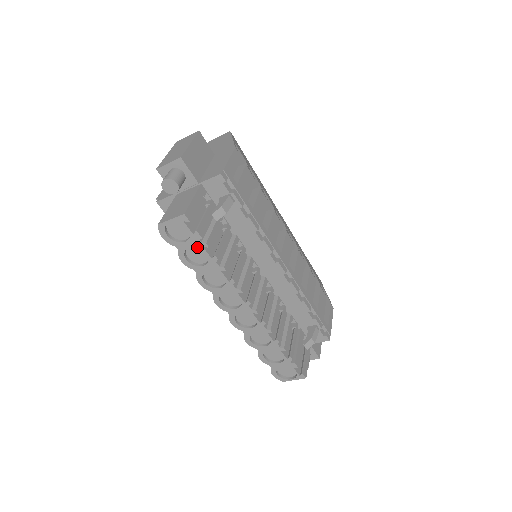
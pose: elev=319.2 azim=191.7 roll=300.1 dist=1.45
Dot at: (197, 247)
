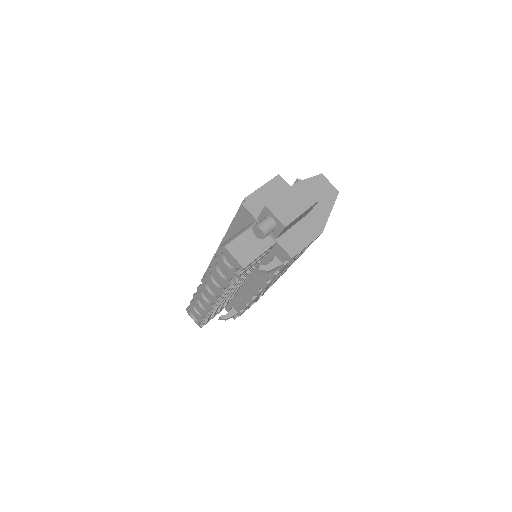
Dot at: occluded
